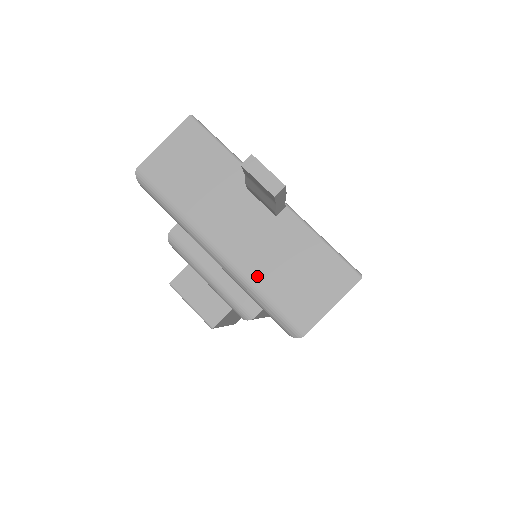
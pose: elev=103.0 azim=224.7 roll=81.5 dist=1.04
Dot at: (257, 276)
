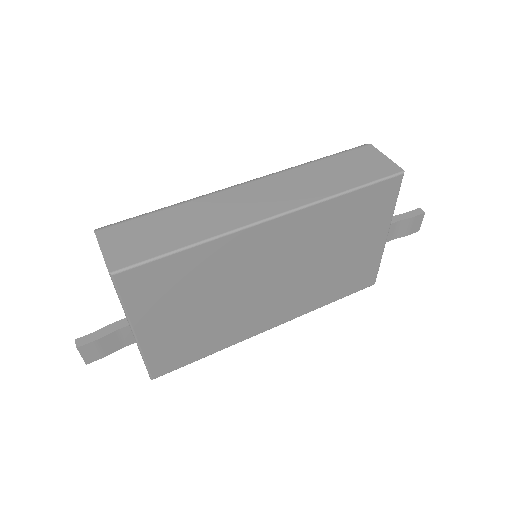
Dot at: occluded
